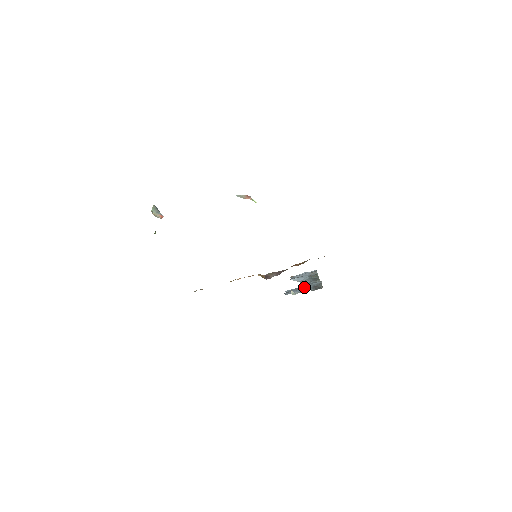
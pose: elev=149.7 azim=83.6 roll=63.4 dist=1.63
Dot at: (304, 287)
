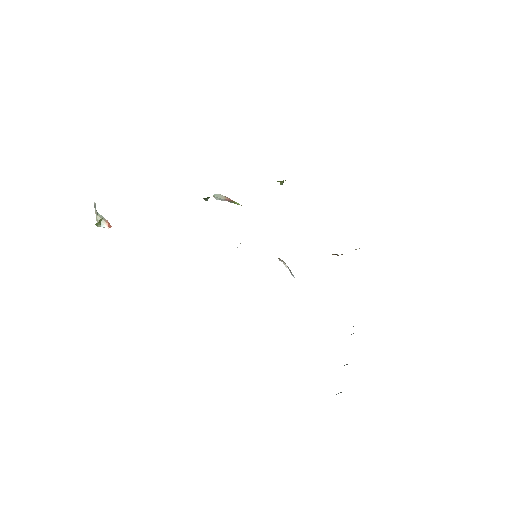
Dot at: occluded
